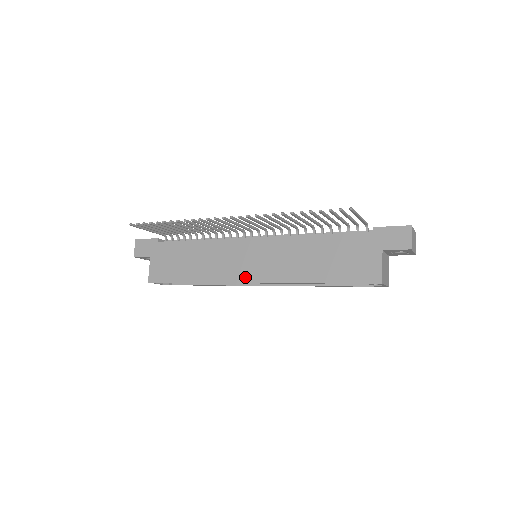
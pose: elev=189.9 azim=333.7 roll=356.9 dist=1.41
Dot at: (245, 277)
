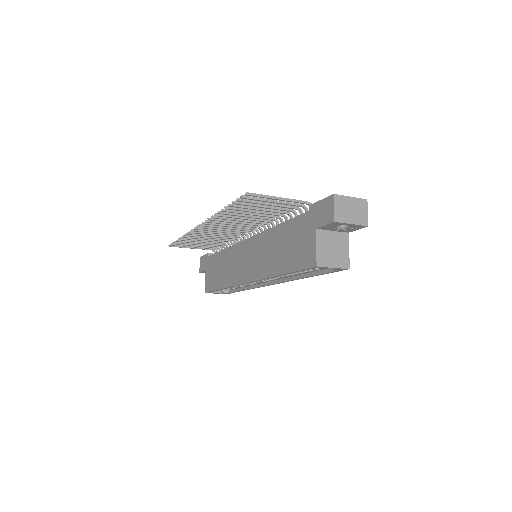
Dot at: (244, 278)
